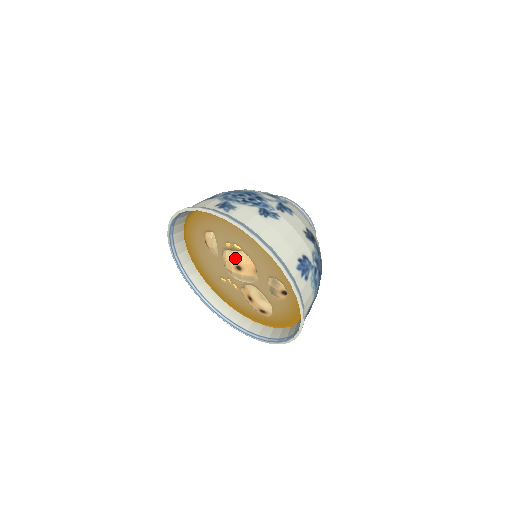
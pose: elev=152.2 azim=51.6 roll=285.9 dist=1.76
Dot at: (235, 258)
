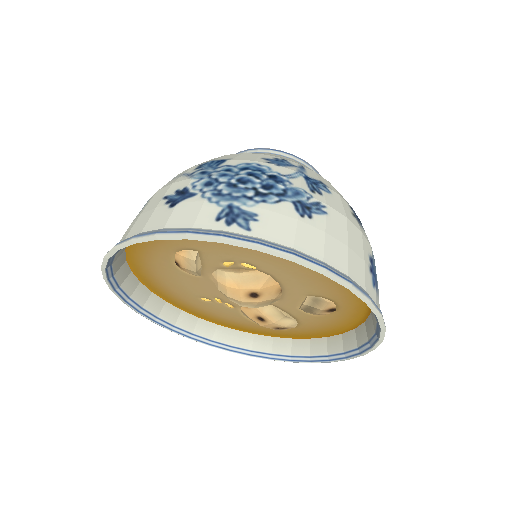
Dot at: (246, 283)
